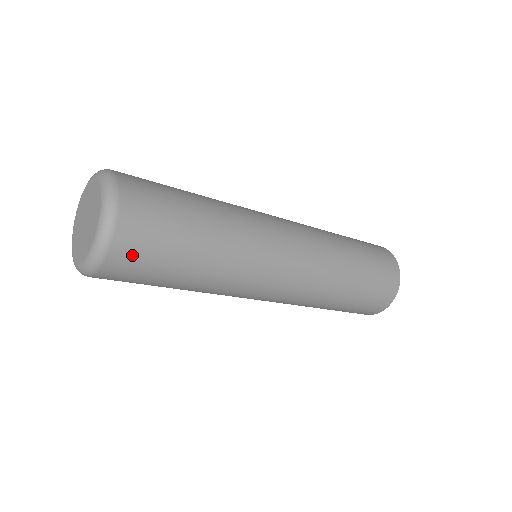
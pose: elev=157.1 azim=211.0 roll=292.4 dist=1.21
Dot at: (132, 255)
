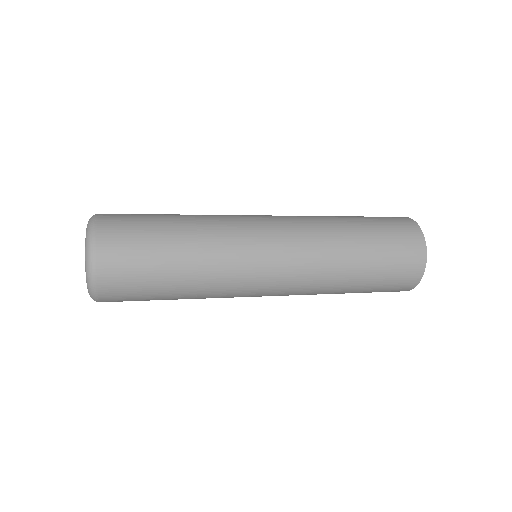
Dot at: (117, 280)
